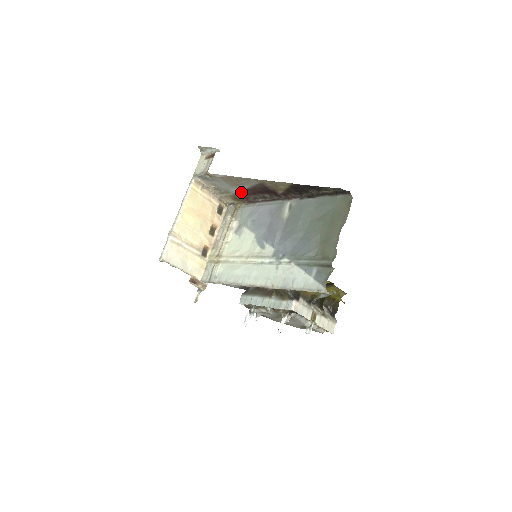
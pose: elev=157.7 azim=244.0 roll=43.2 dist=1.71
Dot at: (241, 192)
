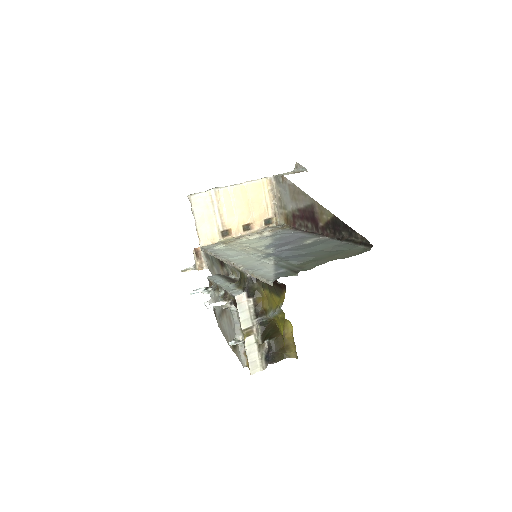
Dot at: (294, 212)
